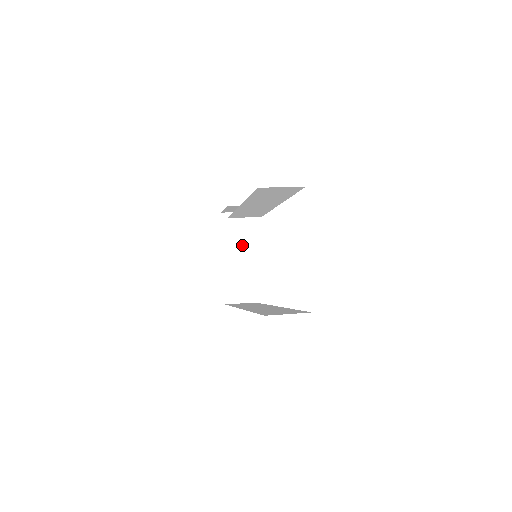
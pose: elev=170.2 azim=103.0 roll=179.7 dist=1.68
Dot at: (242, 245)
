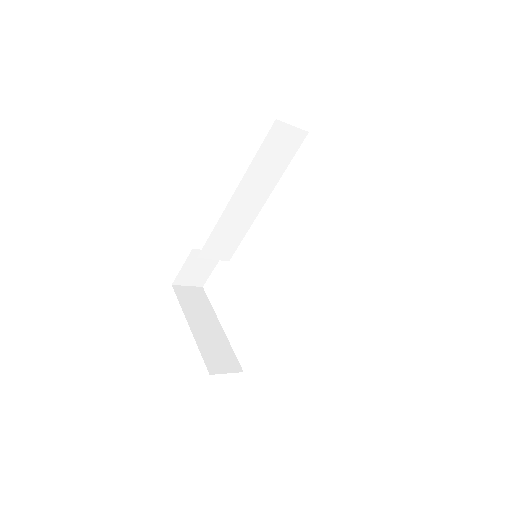
Dot at: (205, 315)
